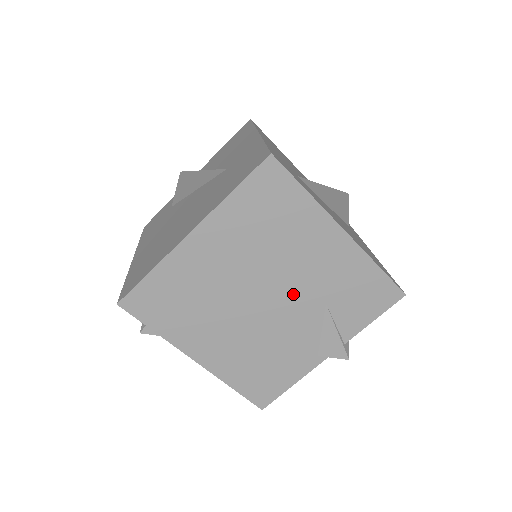
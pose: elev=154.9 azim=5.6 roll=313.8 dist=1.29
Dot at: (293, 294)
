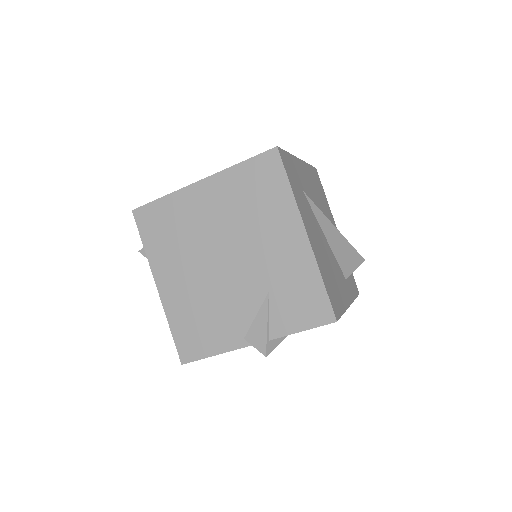
Dot at: (248, 268)
